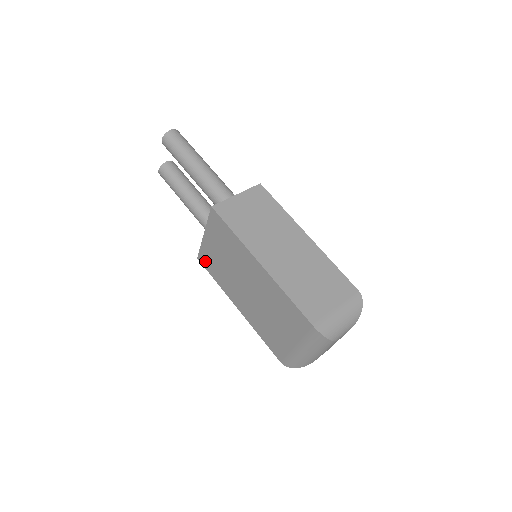
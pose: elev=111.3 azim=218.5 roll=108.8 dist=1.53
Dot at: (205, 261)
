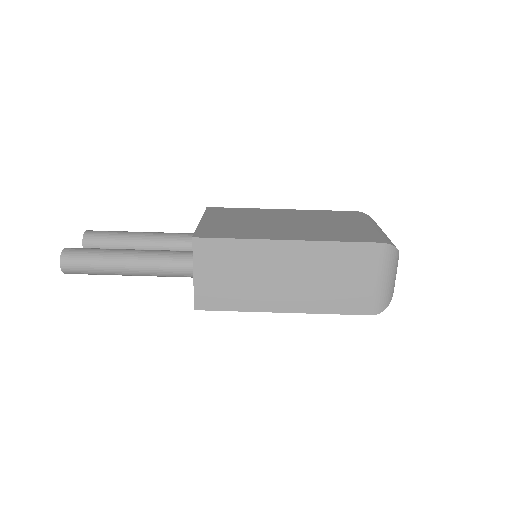
Dot at: occluded
